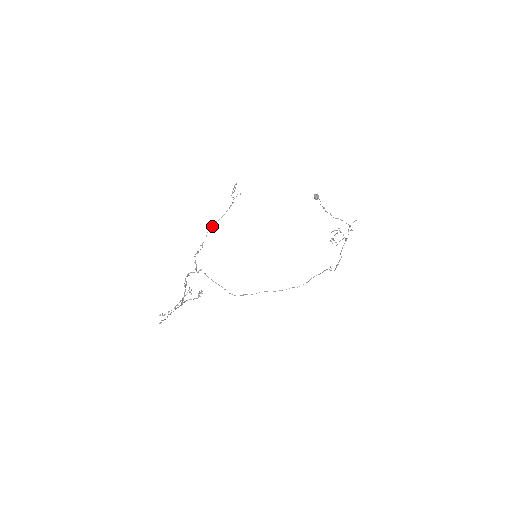
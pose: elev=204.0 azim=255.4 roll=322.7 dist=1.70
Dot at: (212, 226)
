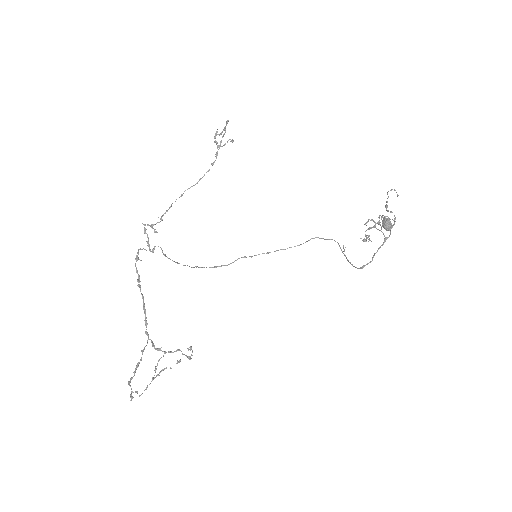
Dot at: (181, 195)
